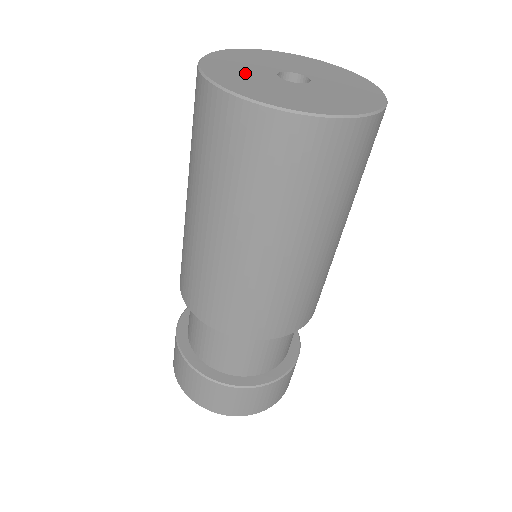
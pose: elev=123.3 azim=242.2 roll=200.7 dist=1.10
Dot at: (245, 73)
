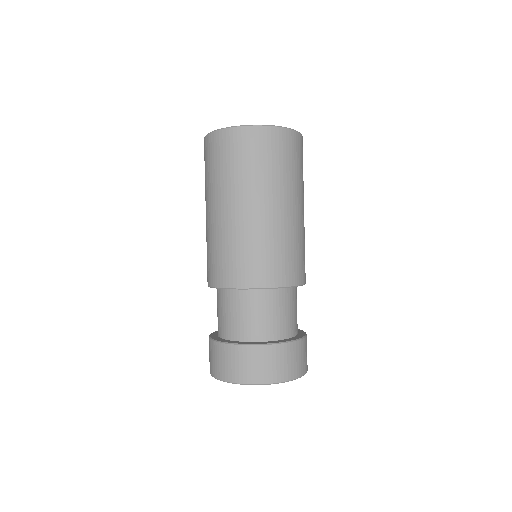
Dot at: occluded
